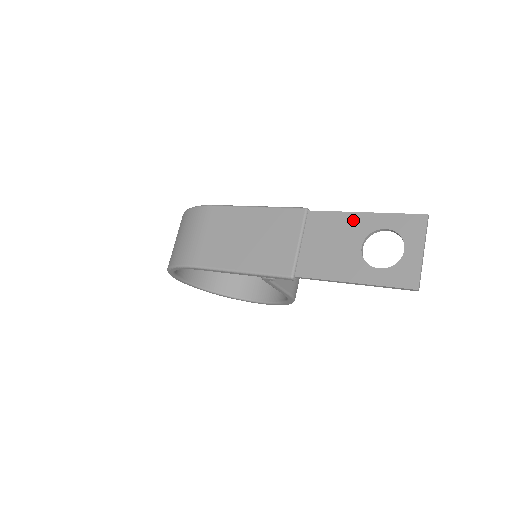
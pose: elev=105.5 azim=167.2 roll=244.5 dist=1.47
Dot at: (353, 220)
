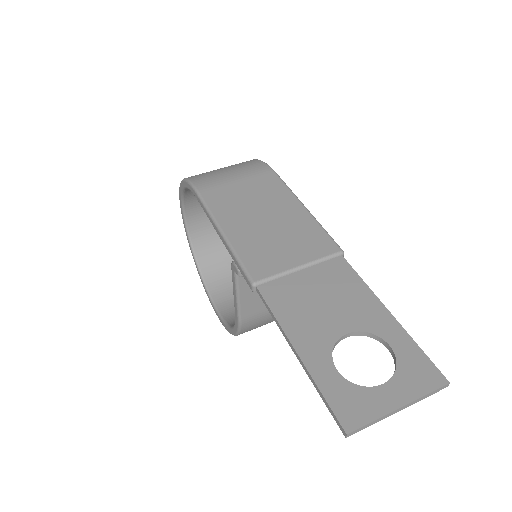
Dot at: (370, 305)
